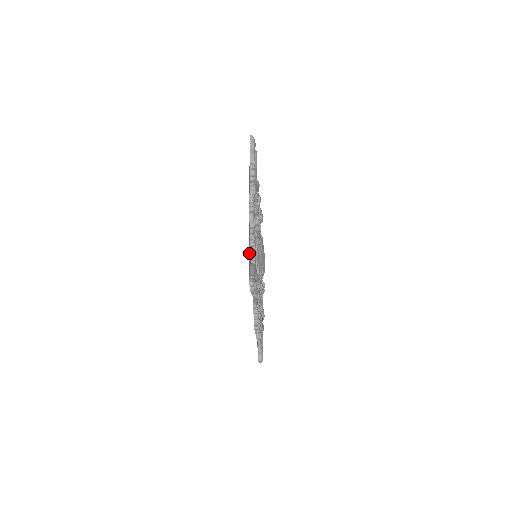
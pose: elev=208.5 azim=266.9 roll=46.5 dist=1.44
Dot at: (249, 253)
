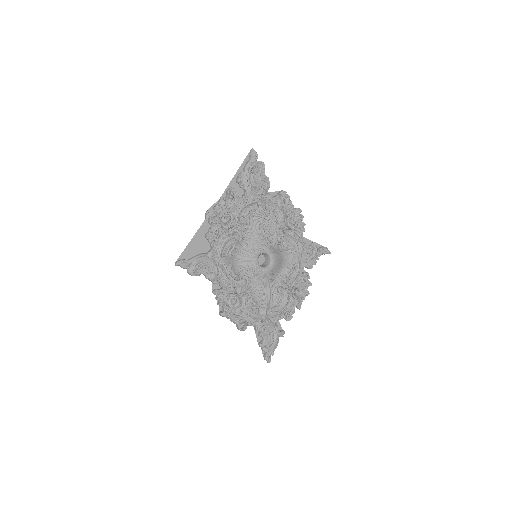
Dot at: (194, 242)
